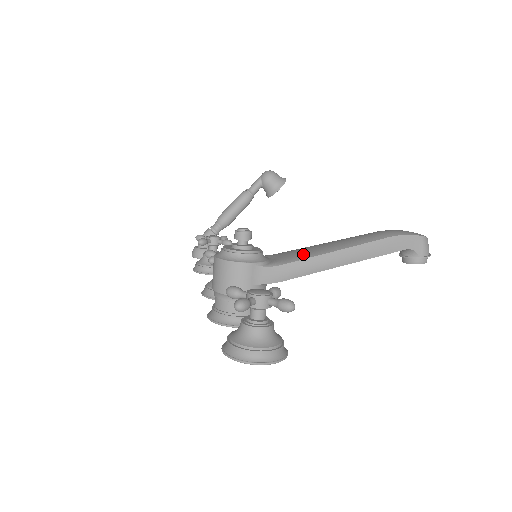
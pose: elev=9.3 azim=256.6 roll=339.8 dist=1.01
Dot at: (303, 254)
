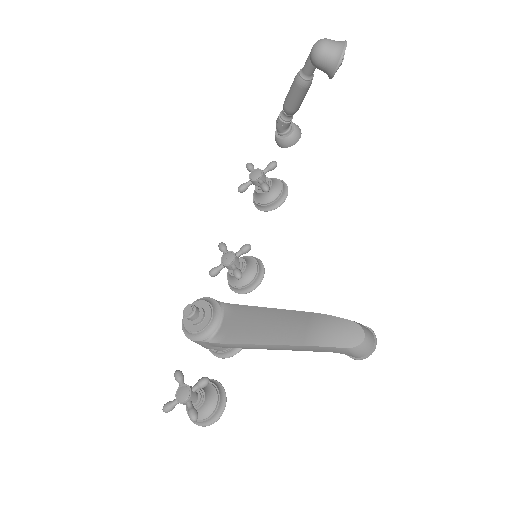
Dot at: (238, 334)
